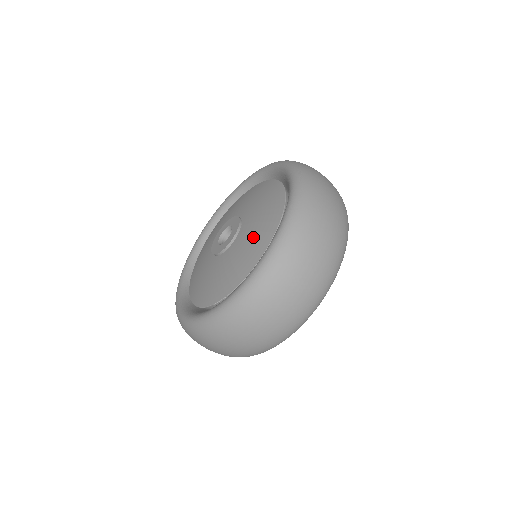
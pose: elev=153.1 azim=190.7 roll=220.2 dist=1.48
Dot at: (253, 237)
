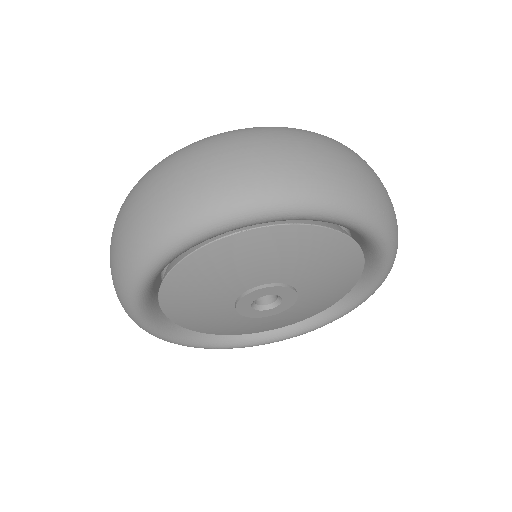
Dot at: occluded
